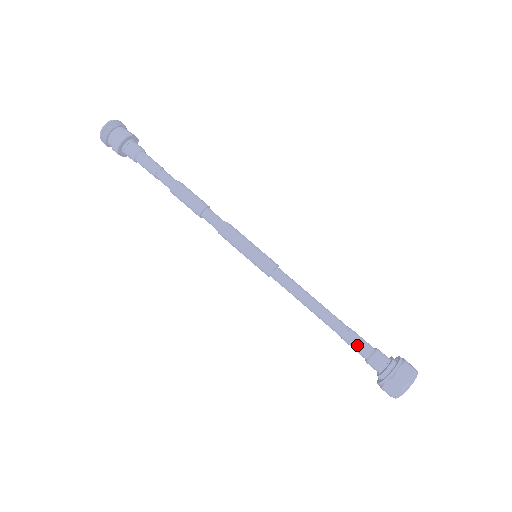
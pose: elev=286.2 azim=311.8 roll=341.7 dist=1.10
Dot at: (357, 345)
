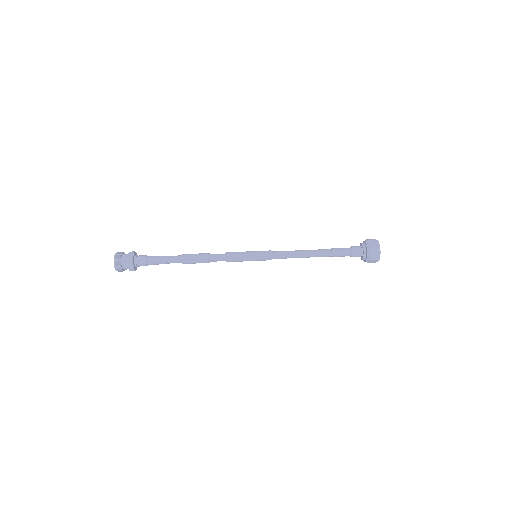
Dot at: (341, 256)
